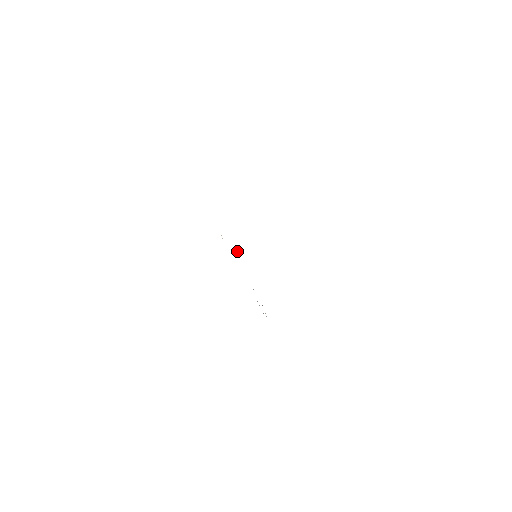
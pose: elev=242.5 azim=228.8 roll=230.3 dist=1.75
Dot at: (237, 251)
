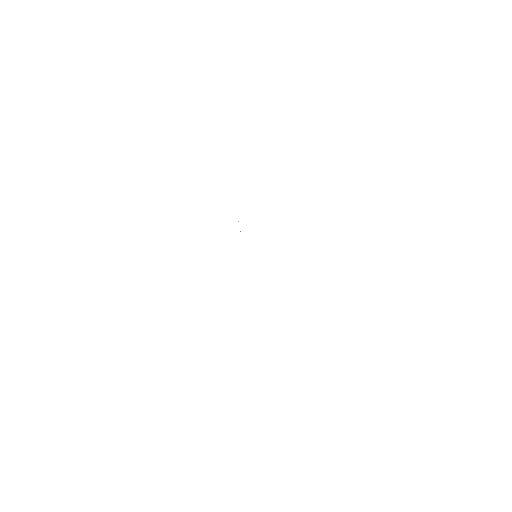
Dot at: occluded
